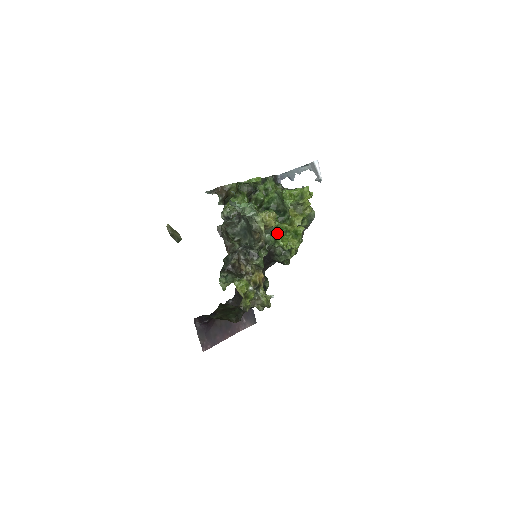
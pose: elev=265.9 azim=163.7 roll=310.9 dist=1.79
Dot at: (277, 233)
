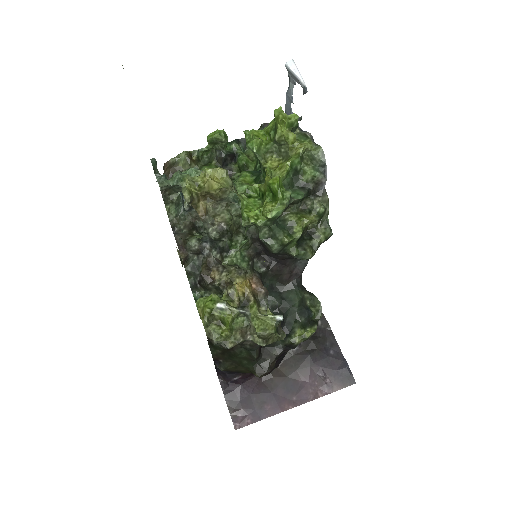
Dot at: (240, 201)
